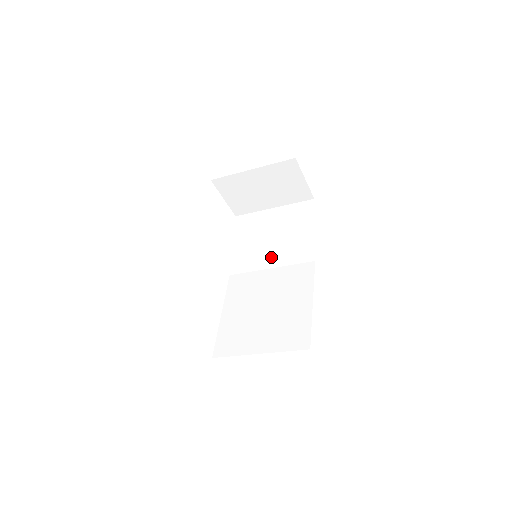
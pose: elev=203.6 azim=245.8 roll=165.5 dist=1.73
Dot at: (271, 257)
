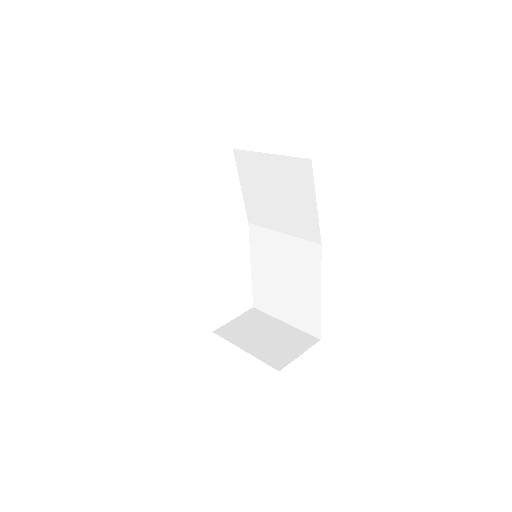
Dot at: (280, 220)
